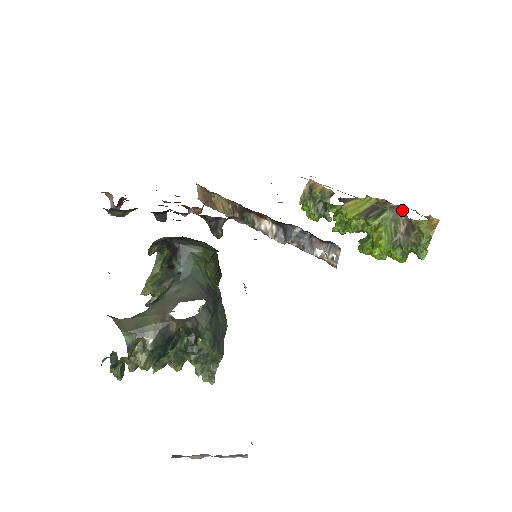
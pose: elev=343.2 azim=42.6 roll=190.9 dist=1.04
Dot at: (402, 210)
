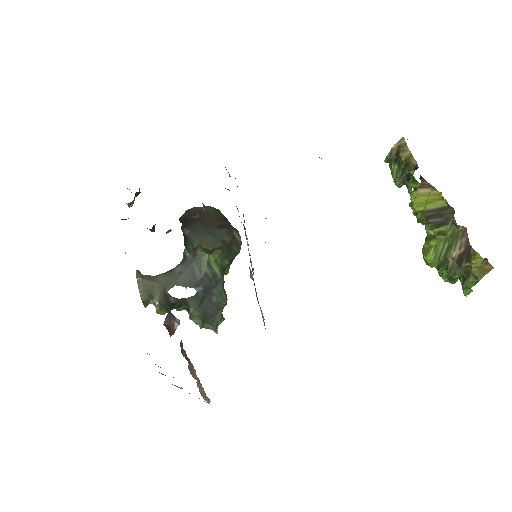
Dot at: (466, 231)
